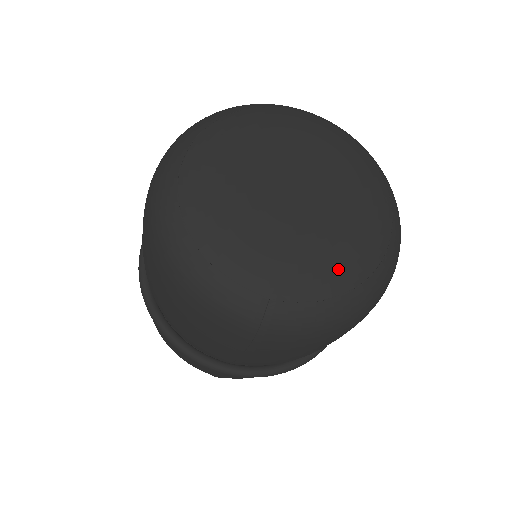
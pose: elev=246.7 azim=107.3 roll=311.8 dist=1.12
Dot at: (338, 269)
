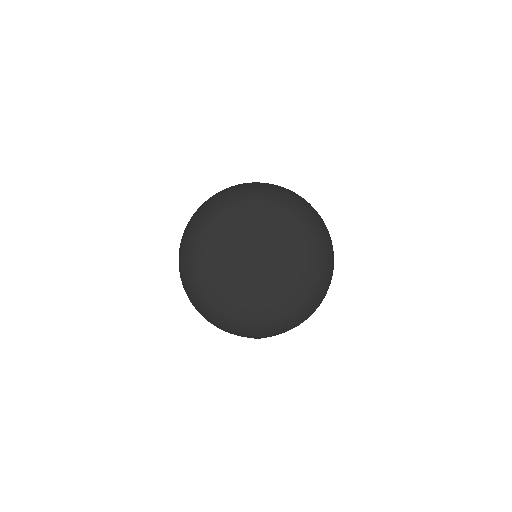
Dot at: (292, 303)
